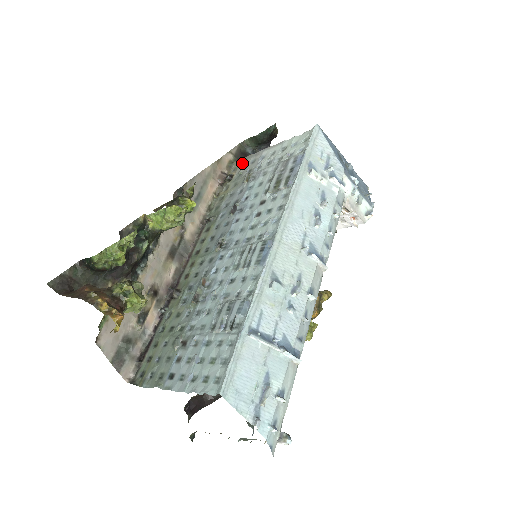
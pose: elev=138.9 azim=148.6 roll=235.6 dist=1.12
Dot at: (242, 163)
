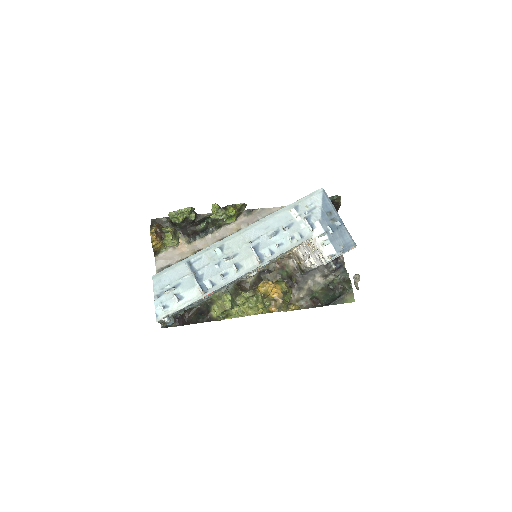
Dot at: occluded
